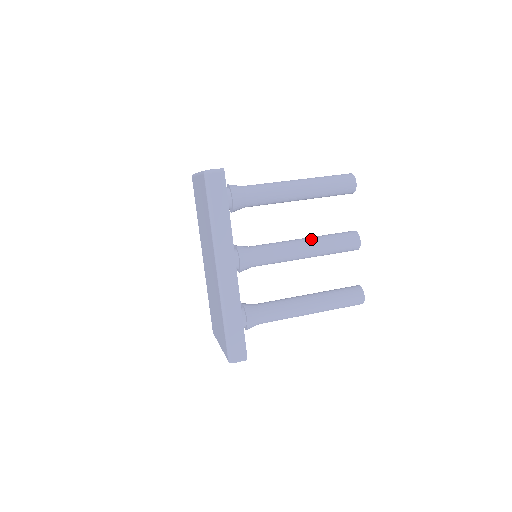
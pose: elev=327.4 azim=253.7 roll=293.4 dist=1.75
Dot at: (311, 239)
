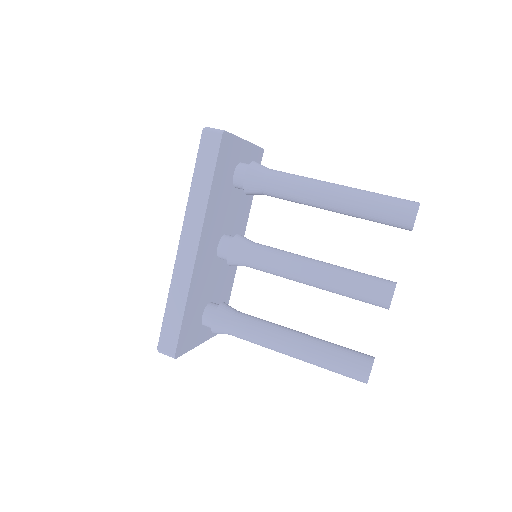
Dot at: (327, 265)
